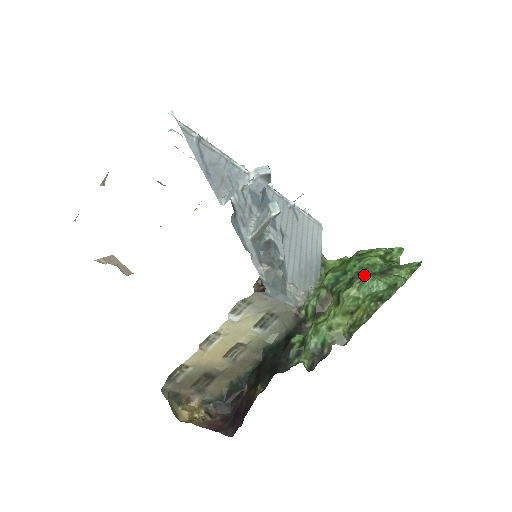
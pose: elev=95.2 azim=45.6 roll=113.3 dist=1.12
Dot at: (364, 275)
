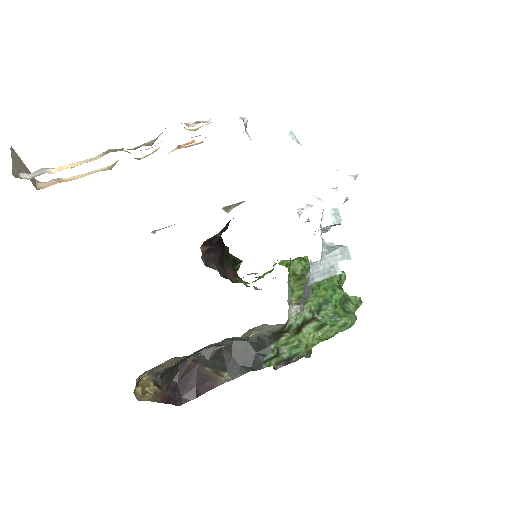
Dot at: (344, 314)
